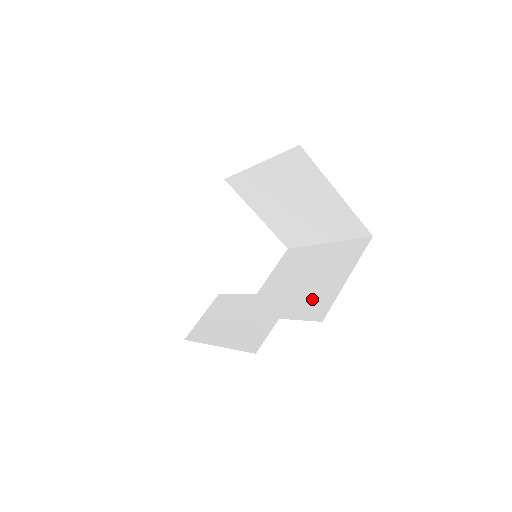
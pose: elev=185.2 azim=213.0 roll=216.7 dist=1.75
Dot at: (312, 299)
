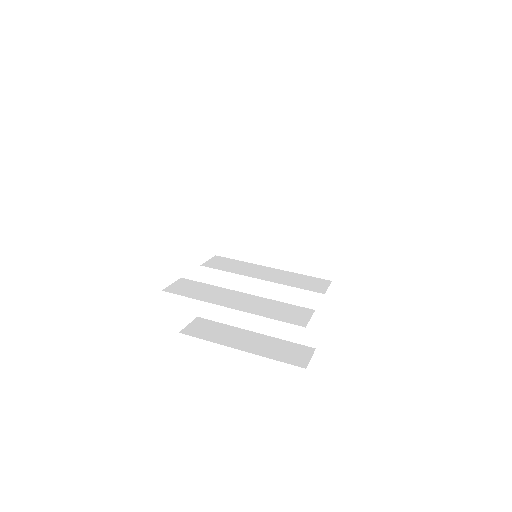
Dot at: (306, 253)
